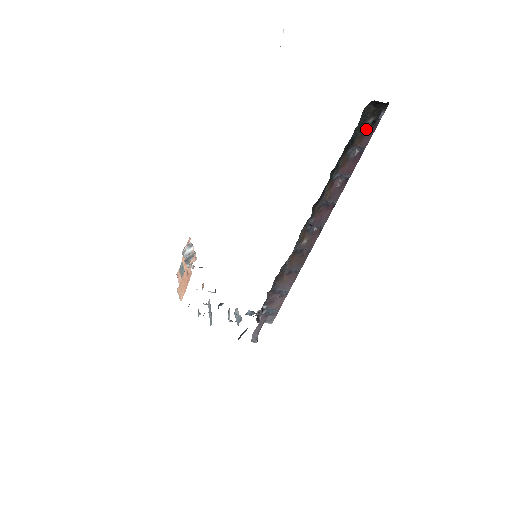
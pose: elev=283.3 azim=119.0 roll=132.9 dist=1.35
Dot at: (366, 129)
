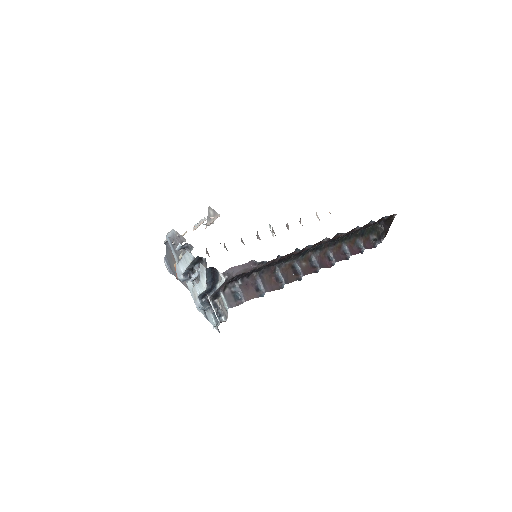
Dot at: (370, 240)
